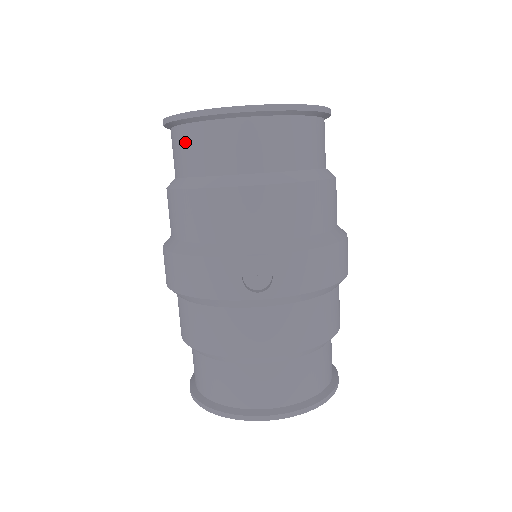
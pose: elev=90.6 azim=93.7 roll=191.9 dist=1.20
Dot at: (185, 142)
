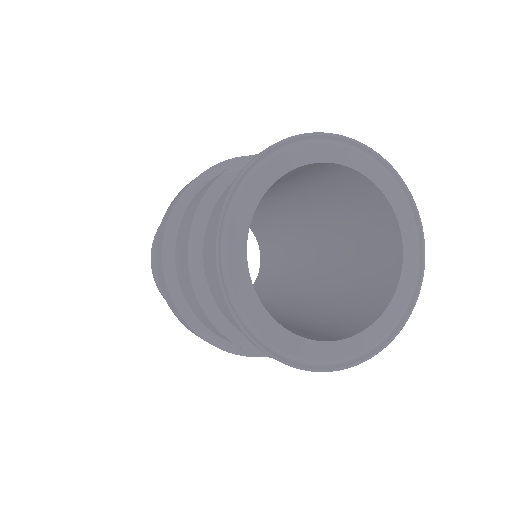
Dot at: occluded
